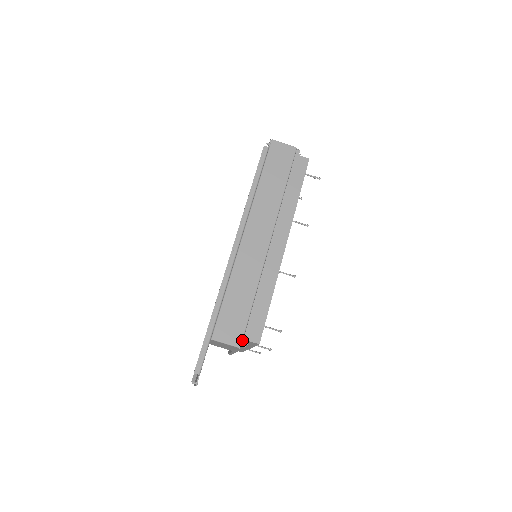
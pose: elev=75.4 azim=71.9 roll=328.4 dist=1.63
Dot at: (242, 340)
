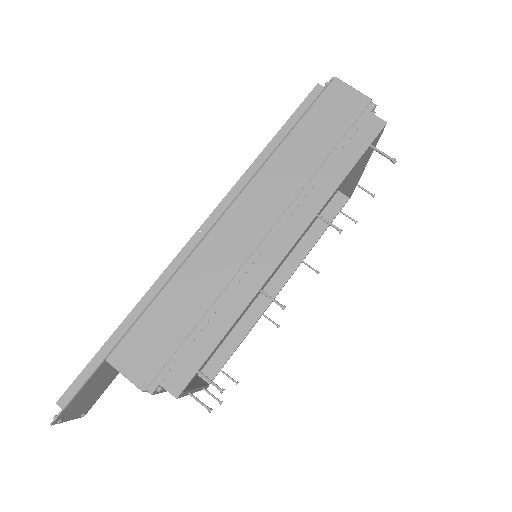
Dot at: (152, 380)
